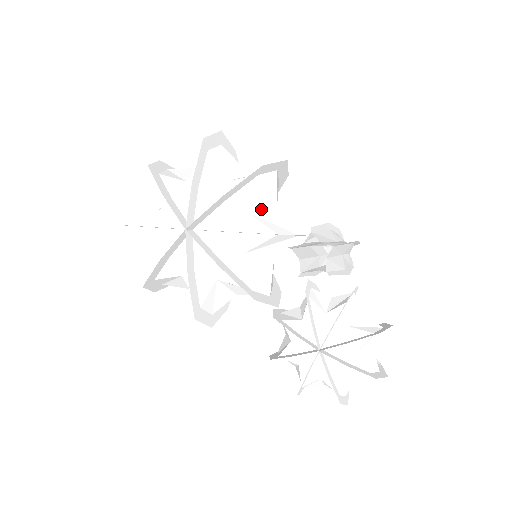
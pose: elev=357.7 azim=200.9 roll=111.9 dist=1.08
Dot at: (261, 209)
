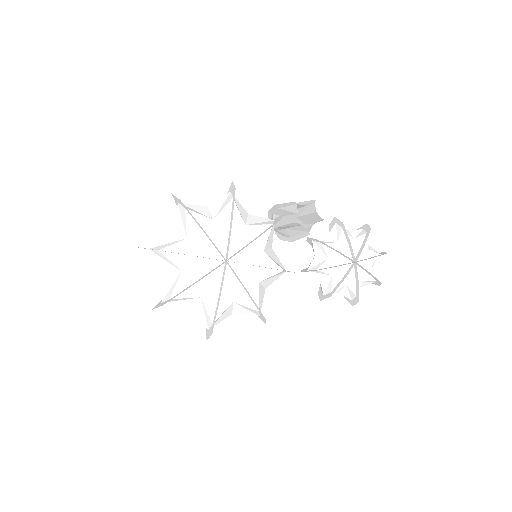
Dot at: (246, 220)
